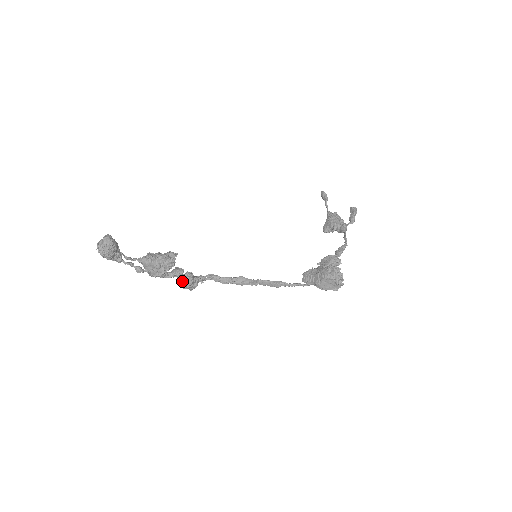
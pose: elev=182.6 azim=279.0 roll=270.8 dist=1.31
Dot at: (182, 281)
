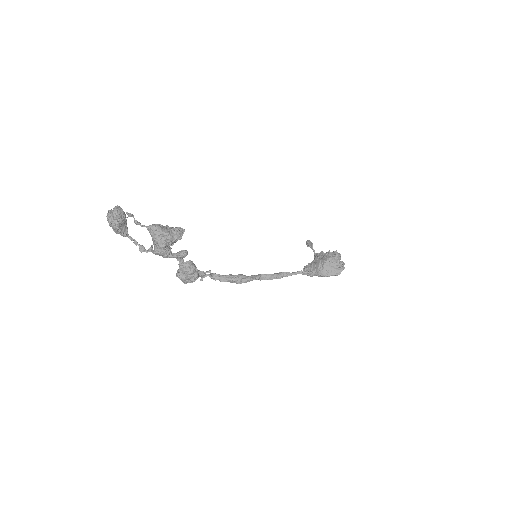
Dot at: (184, 268)
